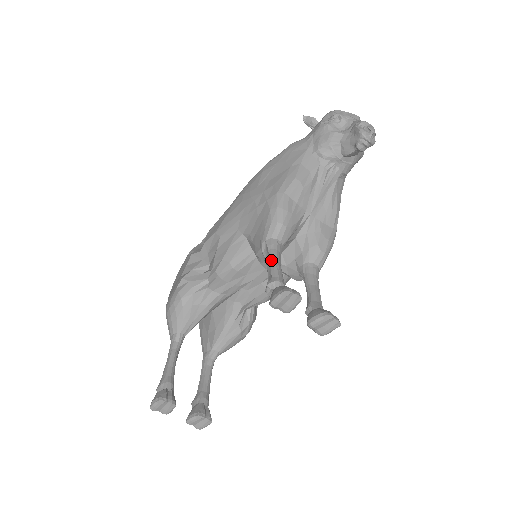
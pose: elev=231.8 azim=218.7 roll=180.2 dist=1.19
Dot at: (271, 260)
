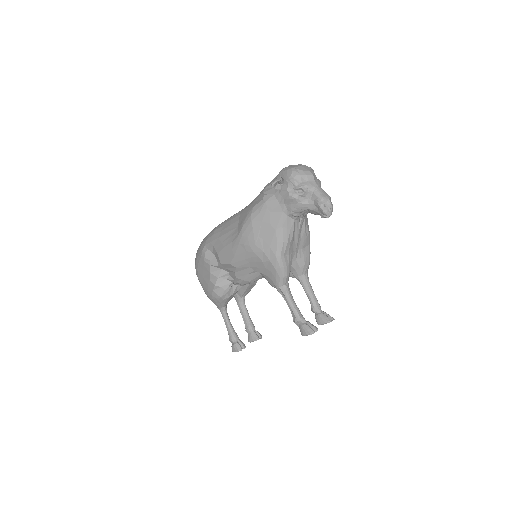
Dot at: (290, 303)
